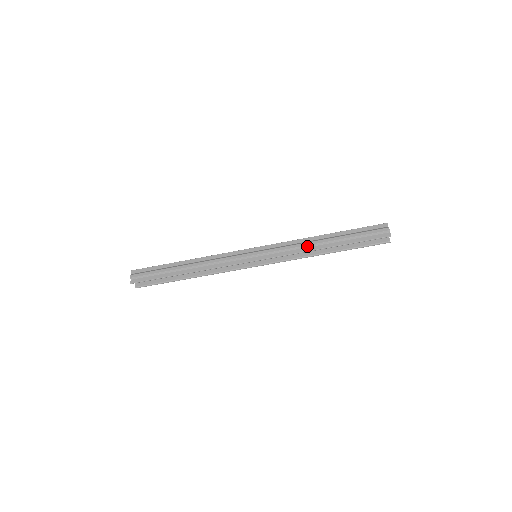
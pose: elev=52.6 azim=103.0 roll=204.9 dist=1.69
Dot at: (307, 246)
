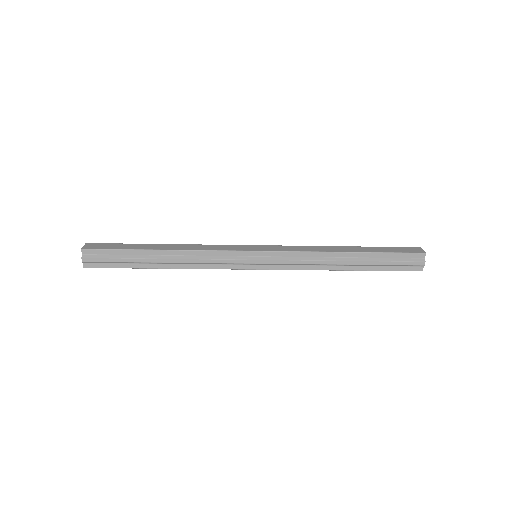
Dot at: (324, 265)
